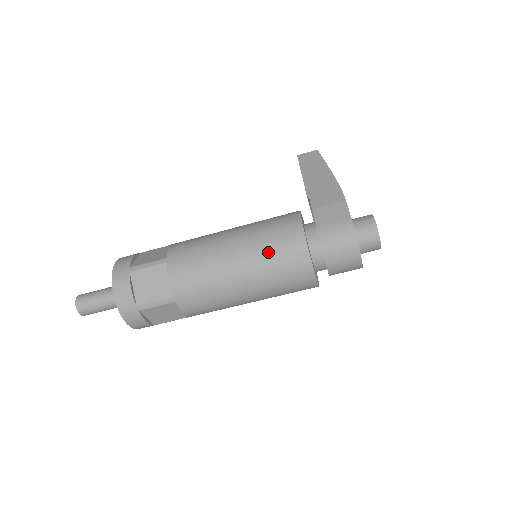
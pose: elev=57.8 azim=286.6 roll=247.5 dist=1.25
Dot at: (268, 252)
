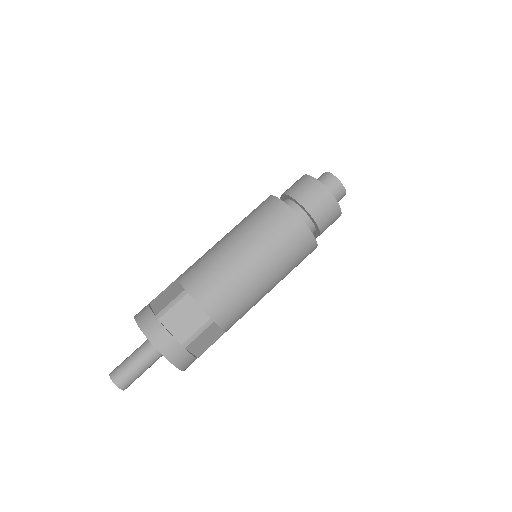
Dot at: (248, 218)
